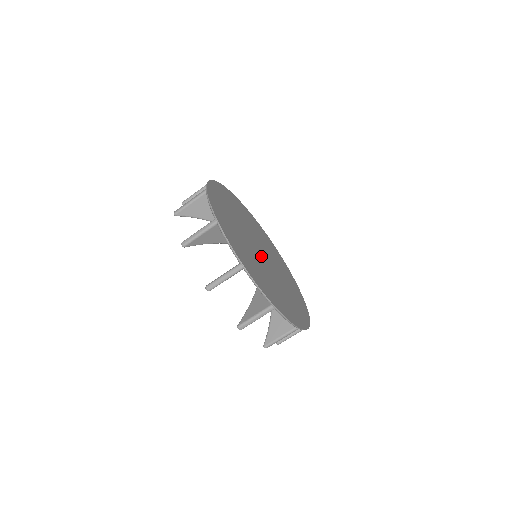
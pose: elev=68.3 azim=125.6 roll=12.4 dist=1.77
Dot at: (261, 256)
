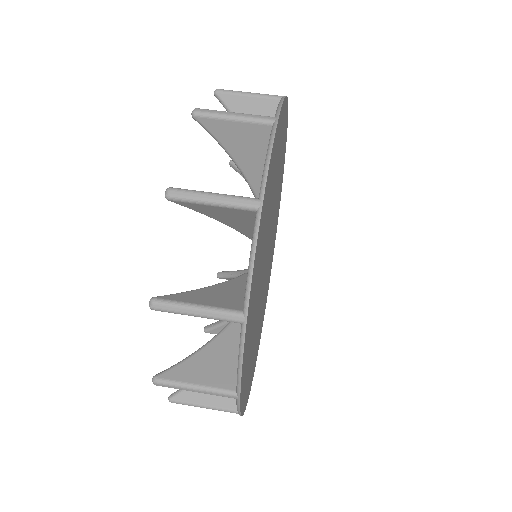
Dot at: (269, 240)
